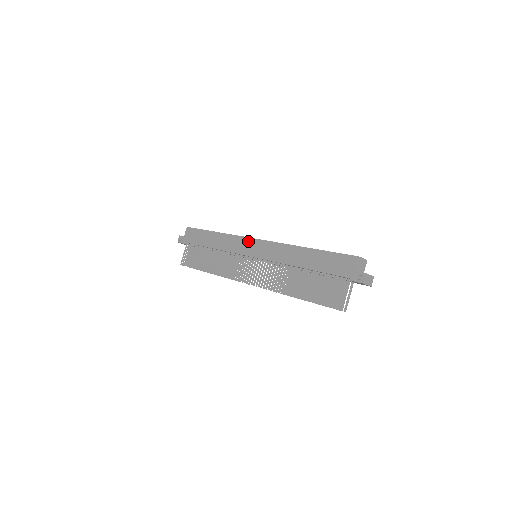
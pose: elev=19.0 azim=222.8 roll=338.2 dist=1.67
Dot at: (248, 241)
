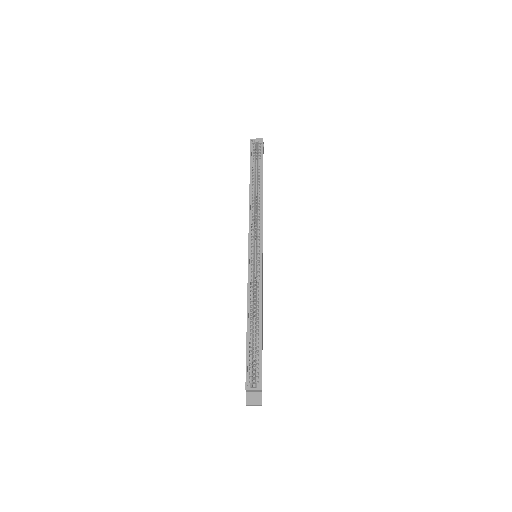
Dot at: (248, 240)
